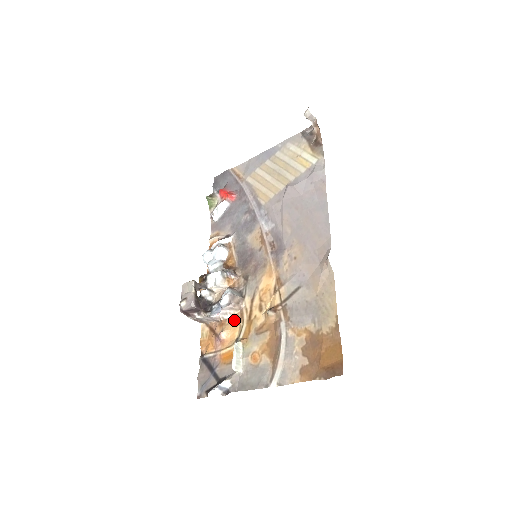
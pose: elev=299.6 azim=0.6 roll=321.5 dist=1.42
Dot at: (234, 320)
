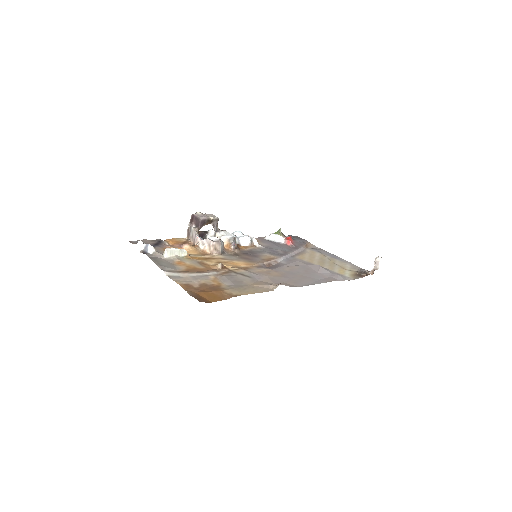
Dot at: (201, 251)
